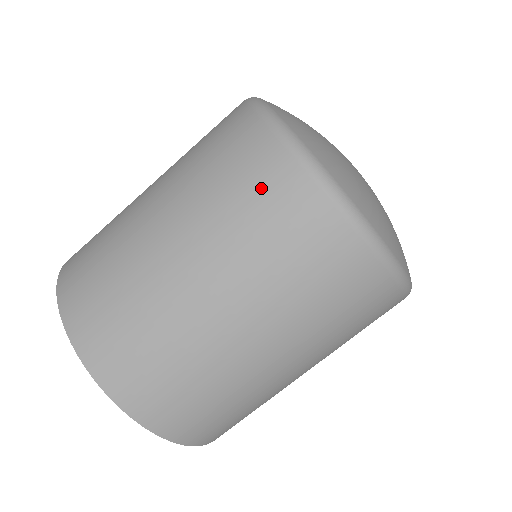
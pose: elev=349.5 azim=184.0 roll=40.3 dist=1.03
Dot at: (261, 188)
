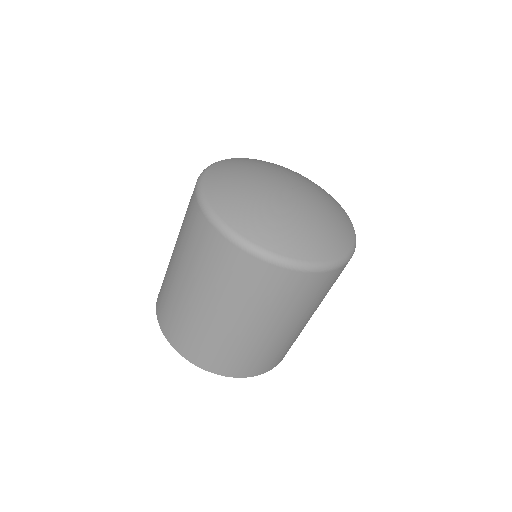
Dot at: (190, 199)
